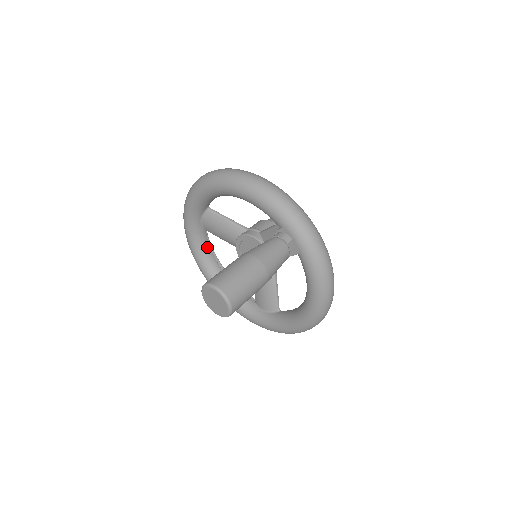
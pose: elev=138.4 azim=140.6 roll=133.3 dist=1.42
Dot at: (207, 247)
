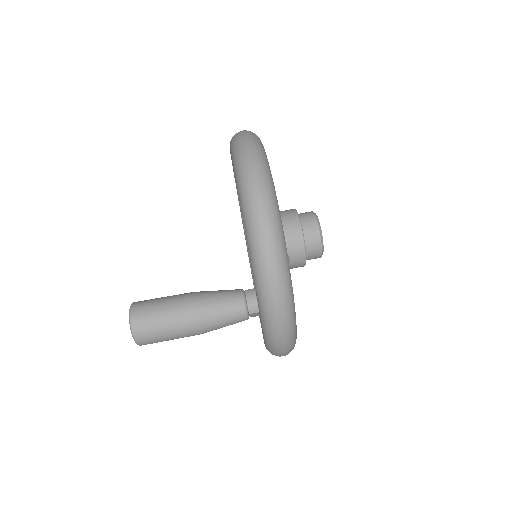
Dot at: occluded
